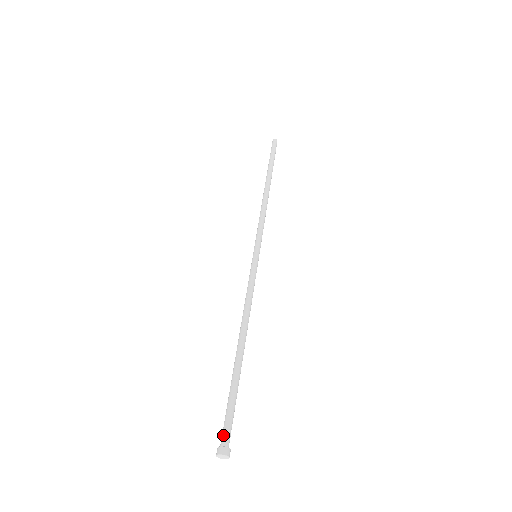
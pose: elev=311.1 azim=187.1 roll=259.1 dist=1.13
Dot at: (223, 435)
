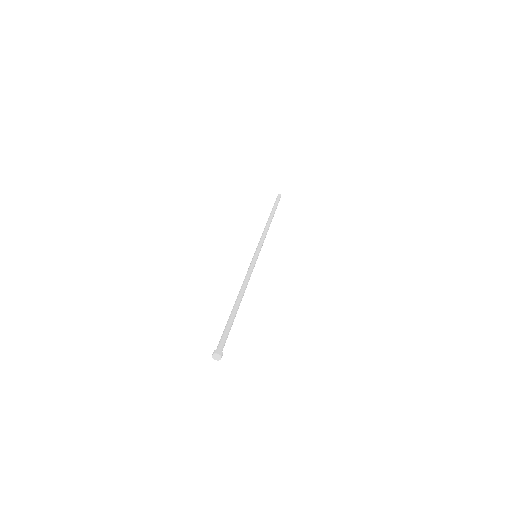
Dot at: (219, 345)
